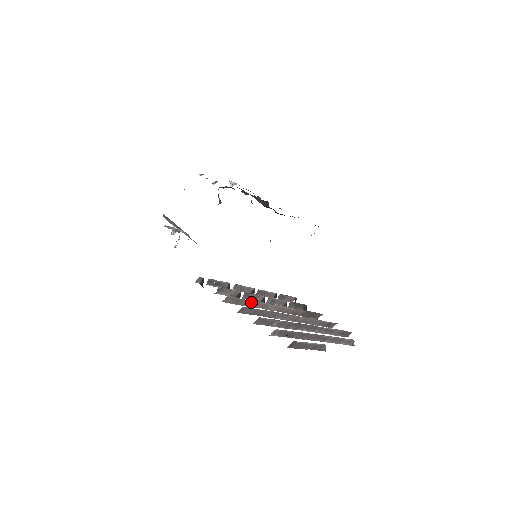
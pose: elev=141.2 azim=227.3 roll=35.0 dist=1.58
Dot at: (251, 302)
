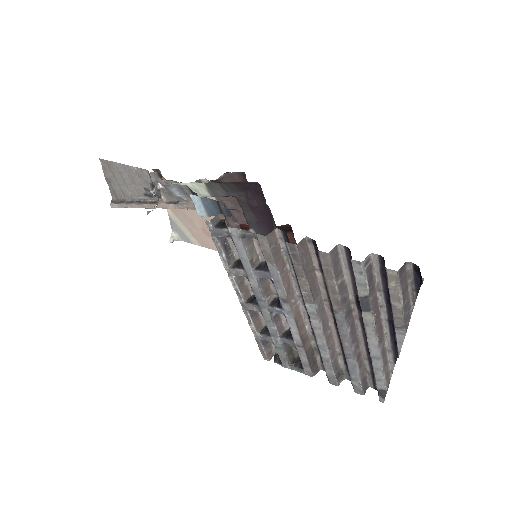
Dot at: (285, 270)
